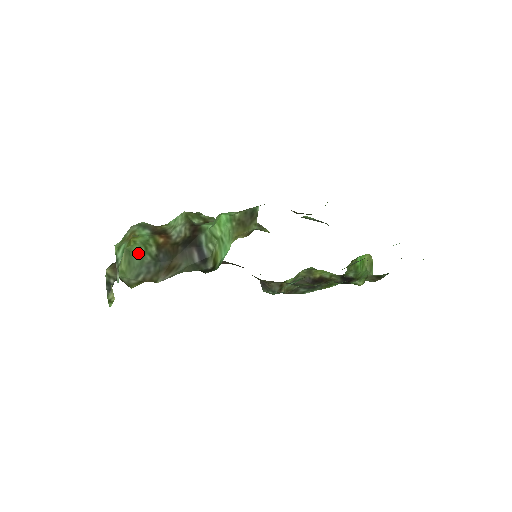
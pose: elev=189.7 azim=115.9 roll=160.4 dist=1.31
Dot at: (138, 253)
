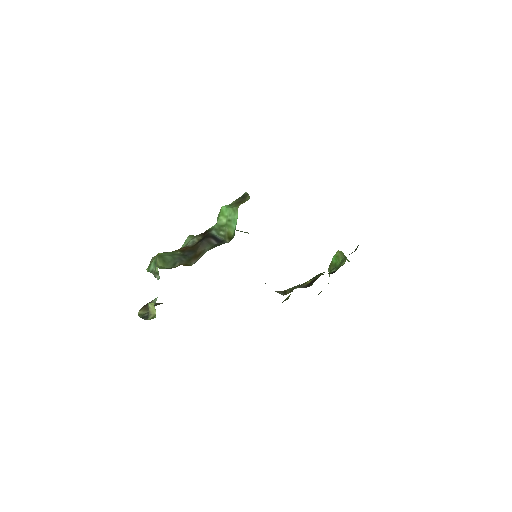
Dot at: (168, 255)
